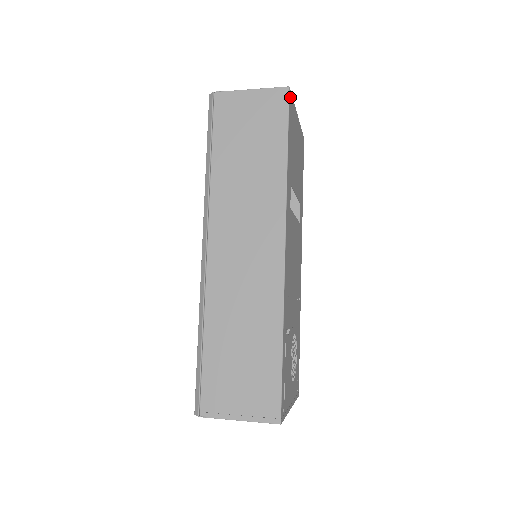
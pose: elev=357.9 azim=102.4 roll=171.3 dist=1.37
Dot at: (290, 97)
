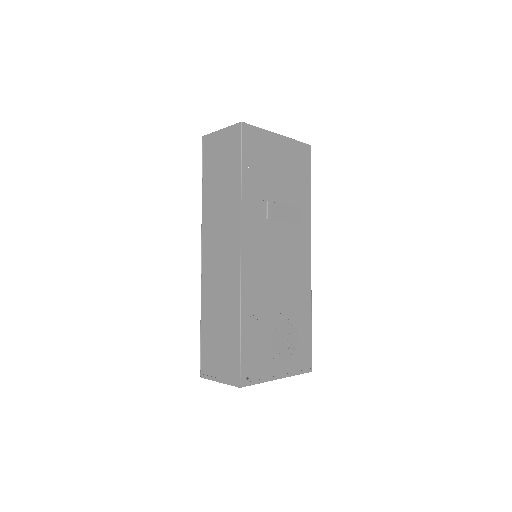
Dot at: (246, 129)
